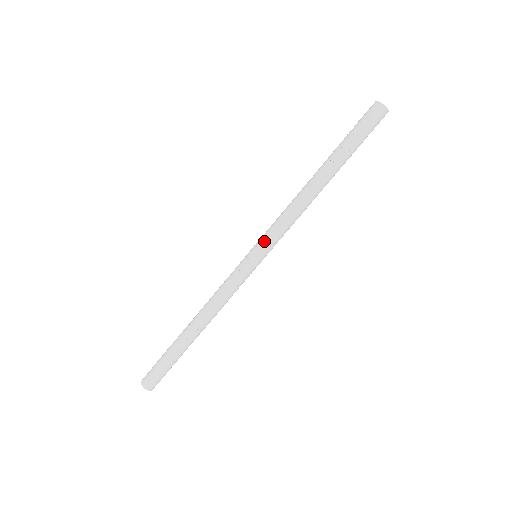
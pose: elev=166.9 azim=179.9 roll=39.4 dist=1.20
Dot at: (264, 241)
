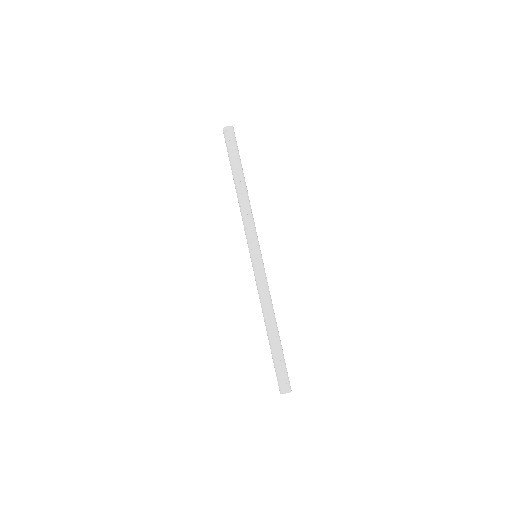
Dot at: (251, 243)
